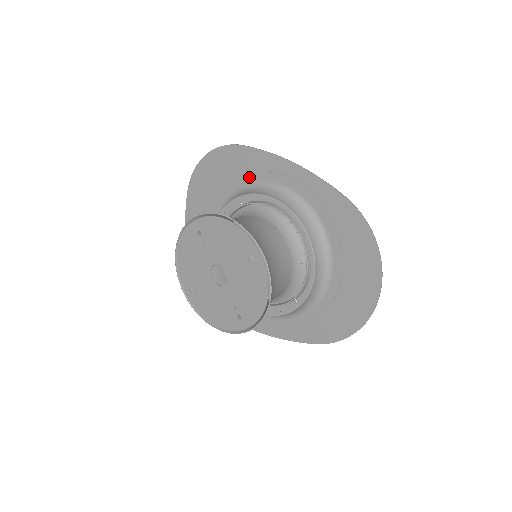
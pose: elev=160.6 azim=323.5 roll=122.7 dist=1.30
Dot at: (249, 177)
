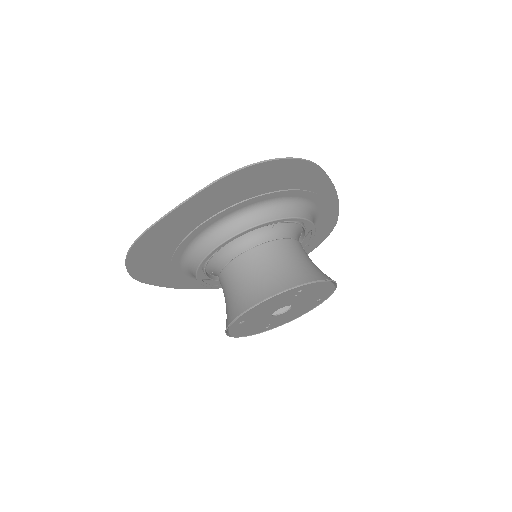
Dot at: (299, 193)
